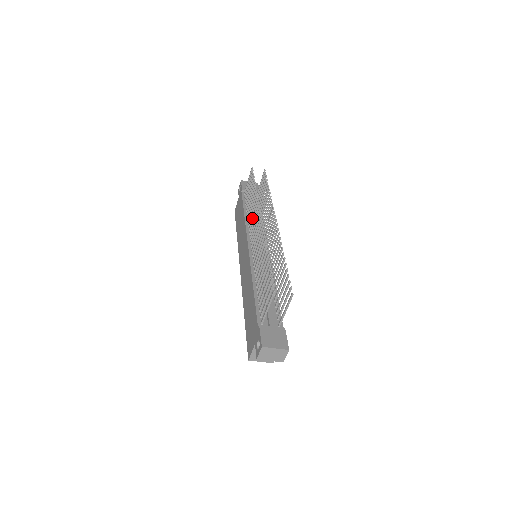
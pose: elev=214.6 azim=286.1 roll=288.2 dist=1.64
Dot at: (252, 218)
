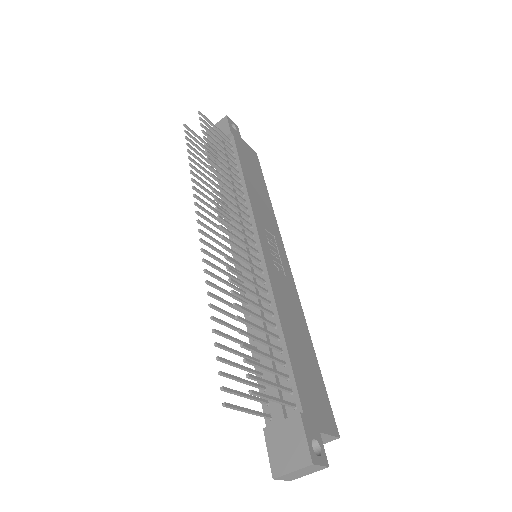
Dot at: occluded
